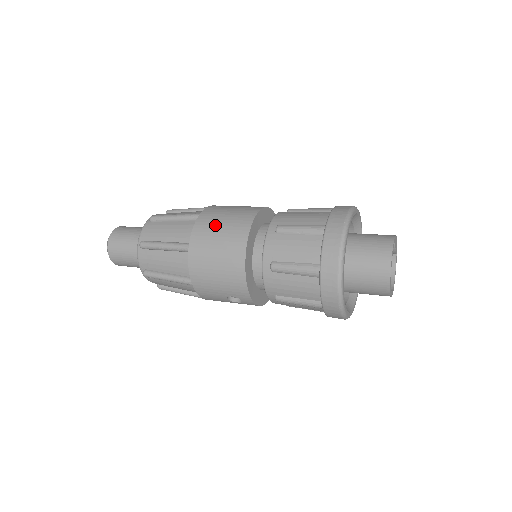
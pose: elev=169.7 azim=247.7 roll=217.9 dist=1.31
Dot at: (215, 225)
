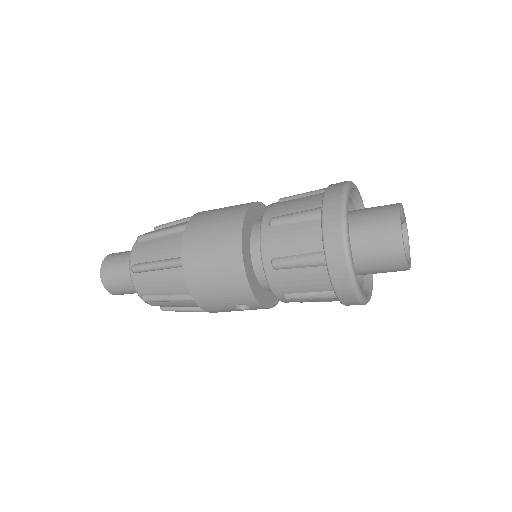
Dot at: (205, 232)
